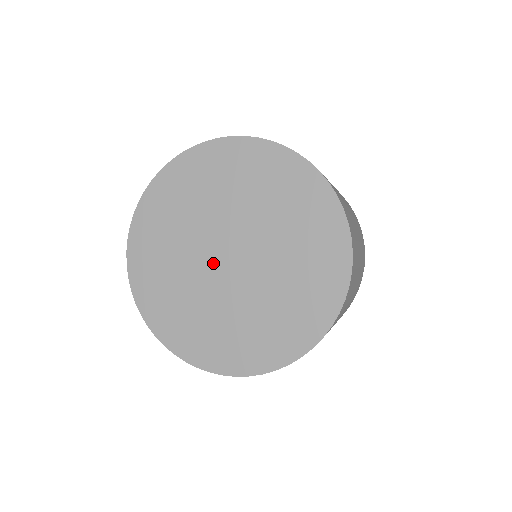
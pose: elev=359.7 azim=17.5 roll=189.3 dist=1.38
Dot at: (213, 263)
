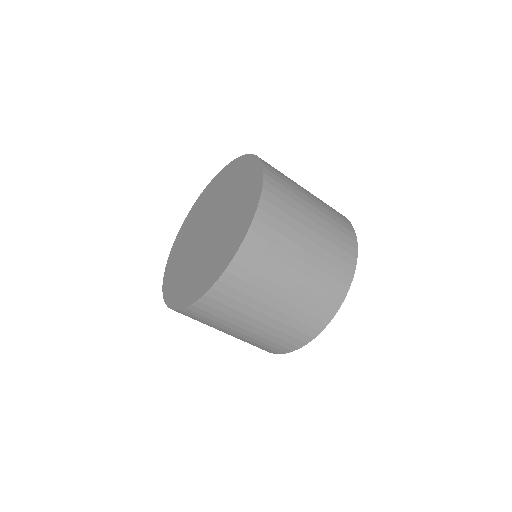
Dot at: (200, 239)
